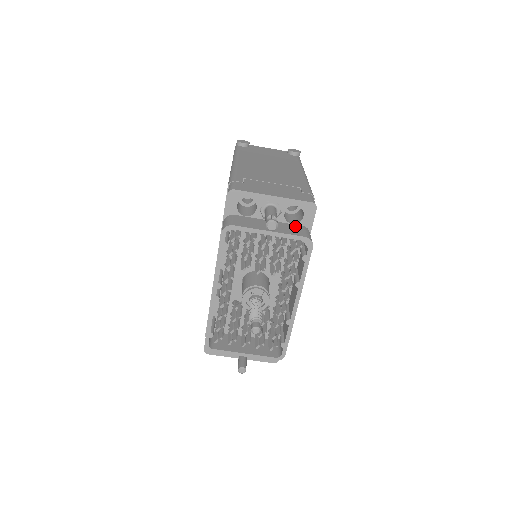
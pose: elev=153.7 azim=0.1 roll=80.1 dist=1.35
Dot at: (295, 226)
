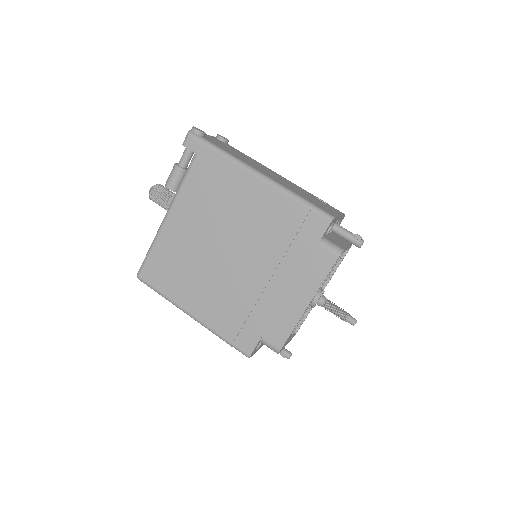
Dot at: (336, 234)
